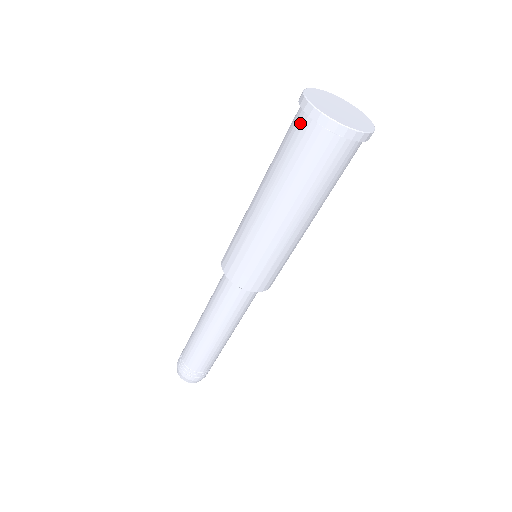
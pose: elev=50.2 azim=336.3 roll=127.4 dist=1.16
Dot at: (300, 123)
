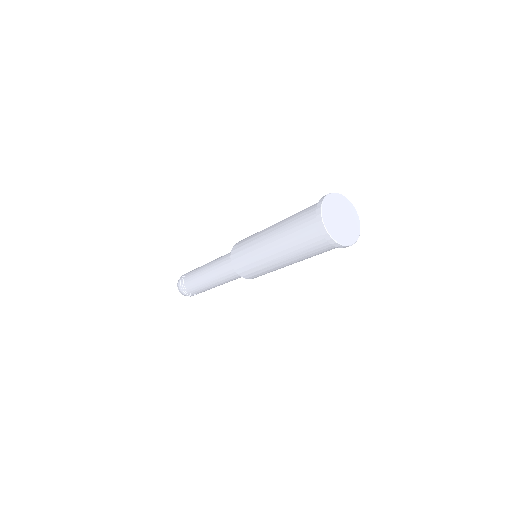
Dot at: (321, 241)
